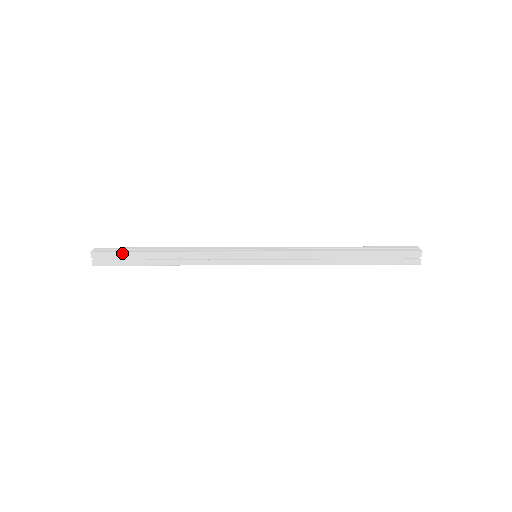
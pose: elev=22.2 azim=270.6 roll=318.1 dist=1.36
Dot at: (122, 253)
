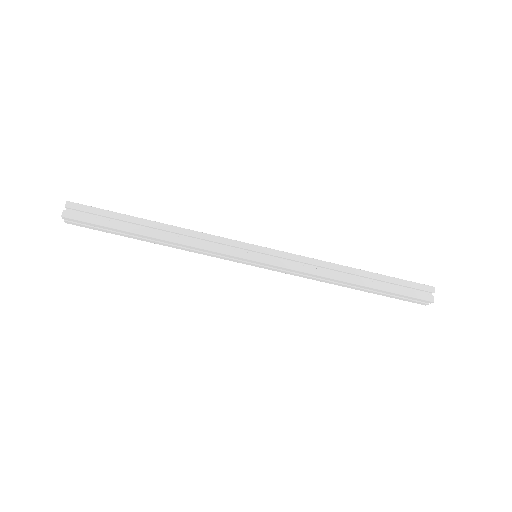
Dot at: (105, 211)
